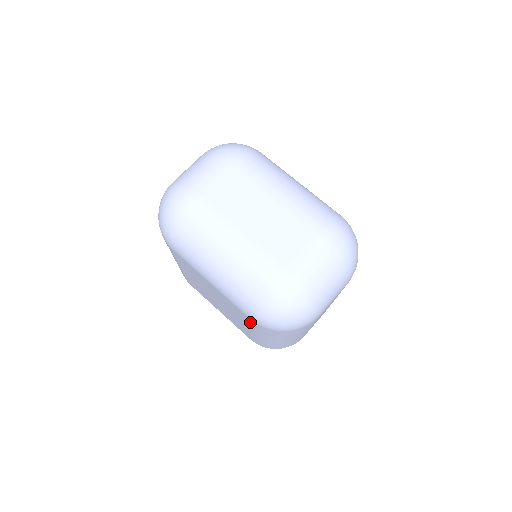
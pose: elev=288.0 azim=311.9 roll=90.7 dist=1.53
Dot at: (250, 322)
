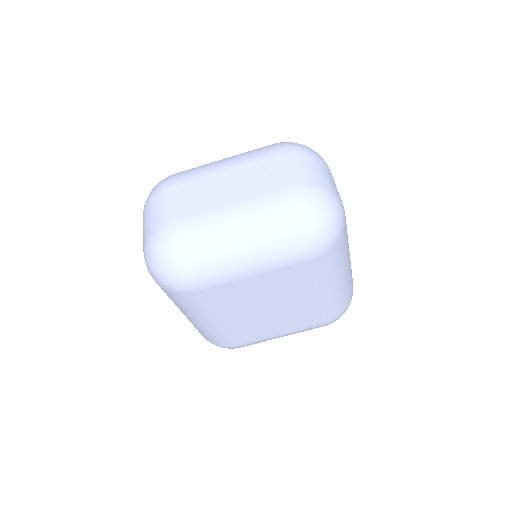
Dot at: (309, 270)
